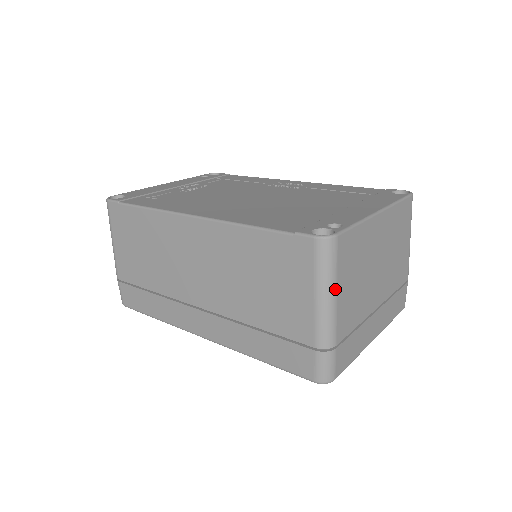
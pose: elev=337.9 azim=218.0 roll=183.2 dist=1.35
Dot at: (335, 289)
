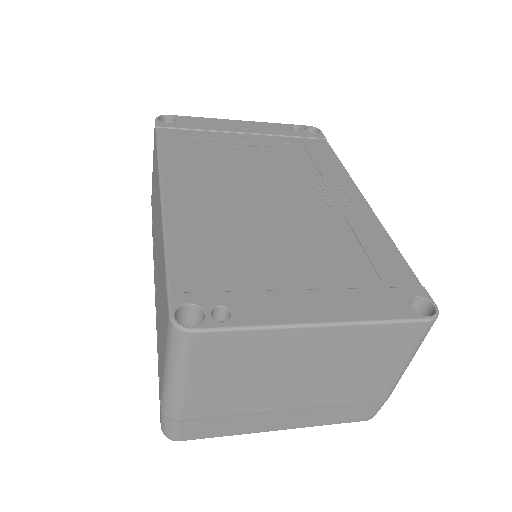
Dot at: (183, 376)
